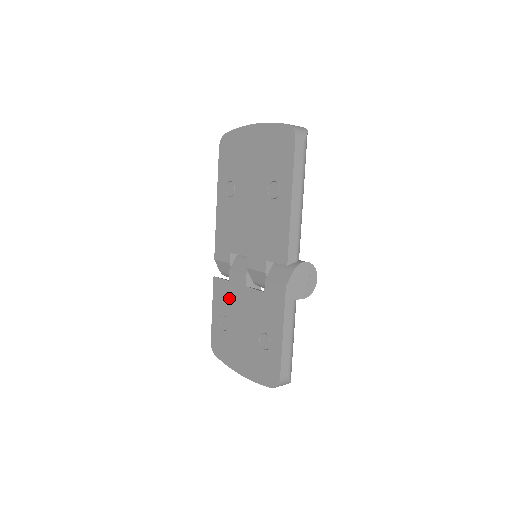
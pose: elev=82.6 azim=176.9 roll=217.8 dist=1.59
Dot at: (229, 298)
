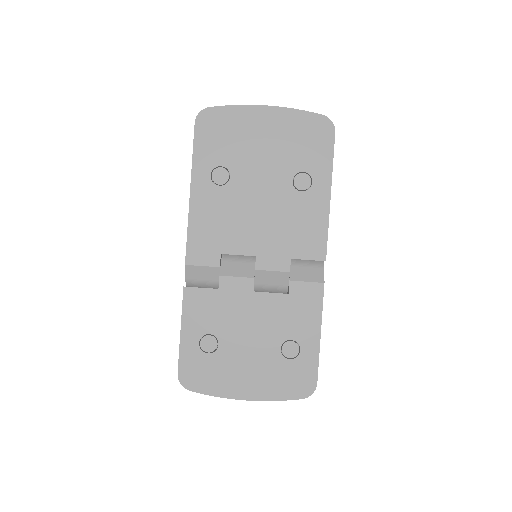
Dot at: (220, 310)
